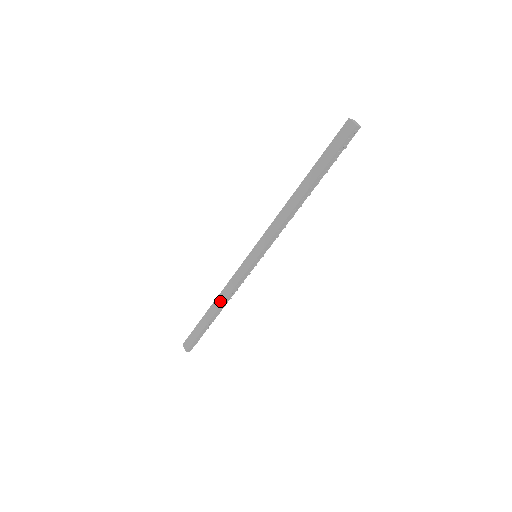
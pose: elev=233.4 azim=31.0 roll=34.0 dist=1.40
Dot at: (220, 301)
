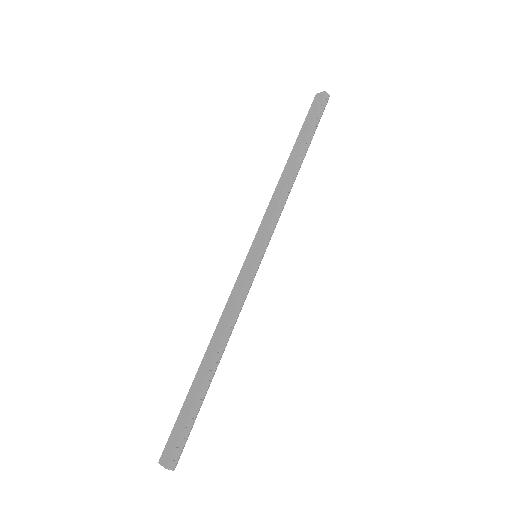
Dot at: (216, 339)
